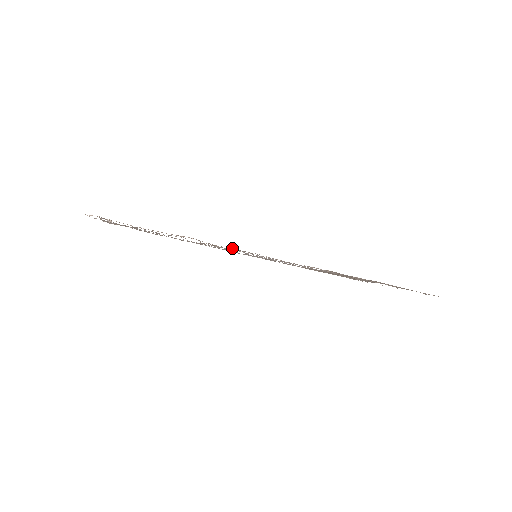
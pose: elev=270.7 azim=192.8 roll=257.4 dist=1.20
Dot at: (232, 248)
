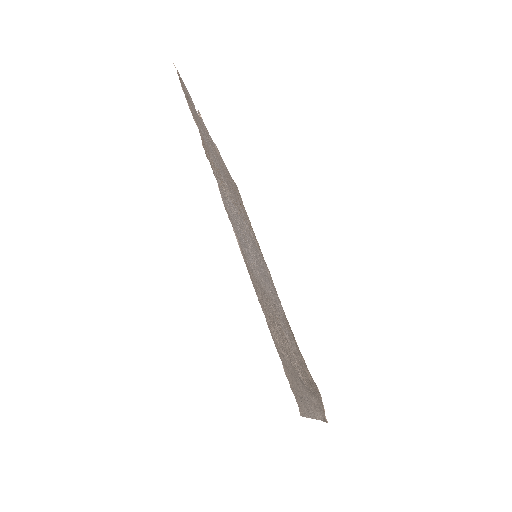
Dot at: occluded
